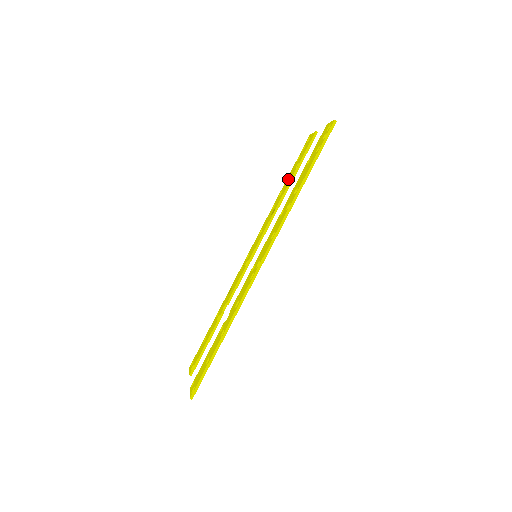
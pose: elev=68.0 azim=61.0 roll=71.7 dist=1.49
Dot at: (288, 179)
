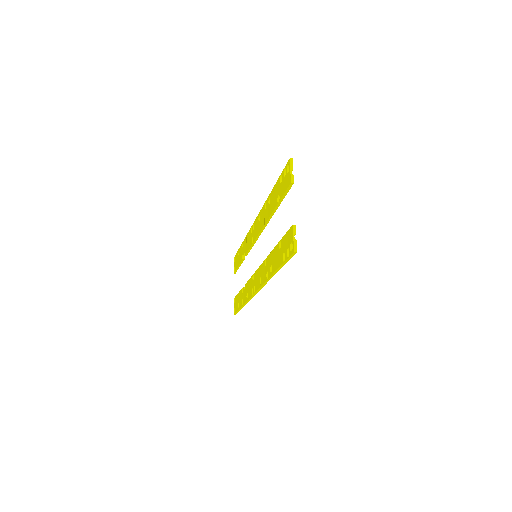
Dot at: (273, 197)
